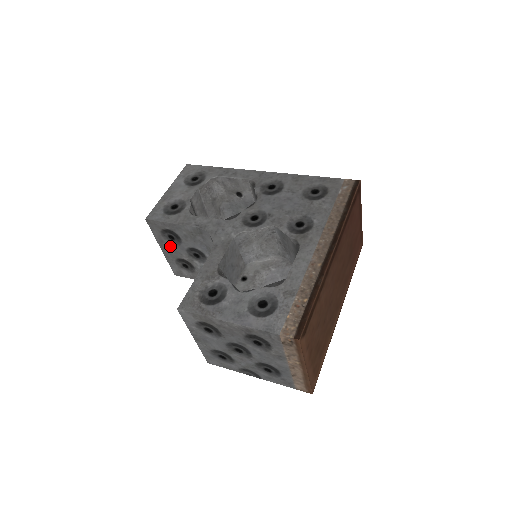
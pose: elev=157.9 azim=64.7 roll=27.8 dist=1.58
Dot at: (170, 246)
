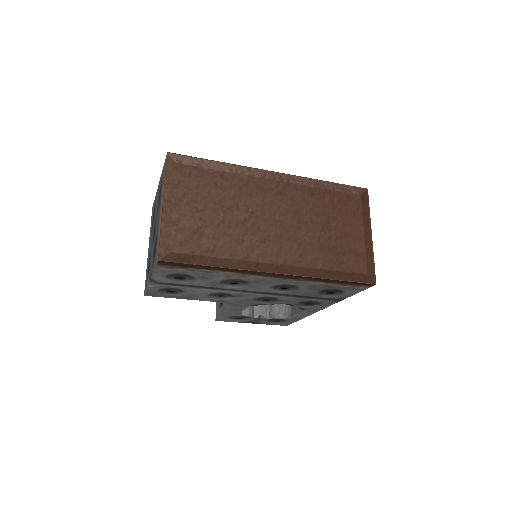
Dot at: occluded
